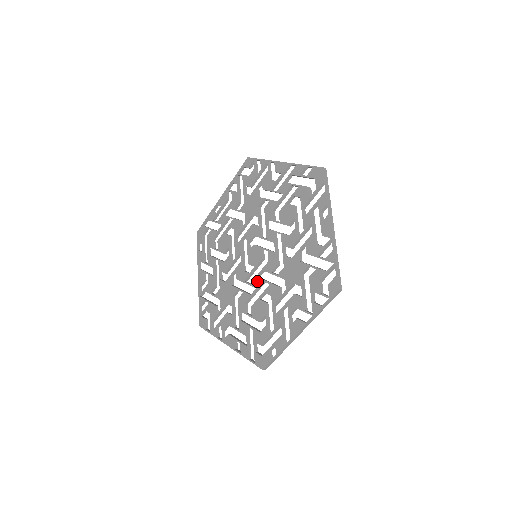
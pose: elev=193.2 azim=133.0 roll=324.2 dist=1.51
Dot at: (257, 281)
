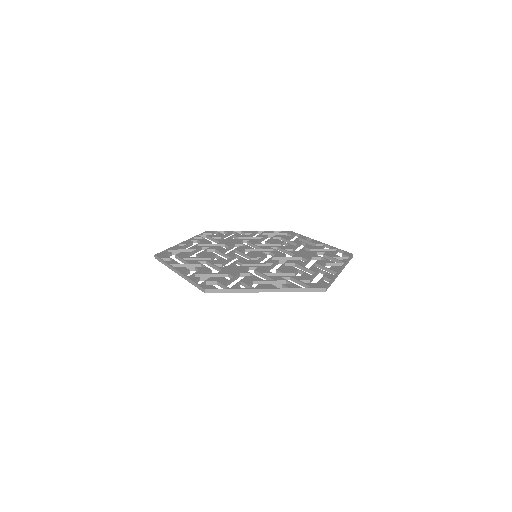
Dot at: (271, 261)
